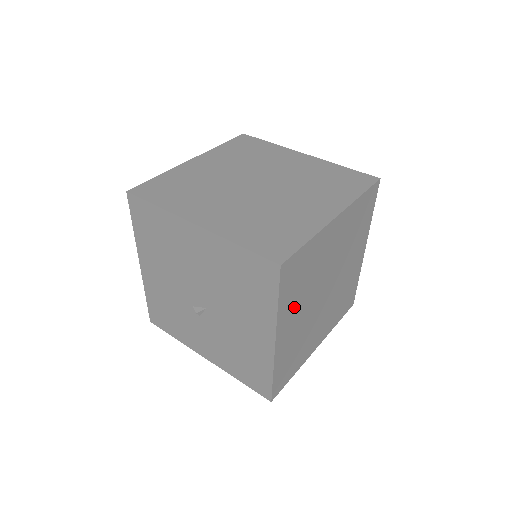
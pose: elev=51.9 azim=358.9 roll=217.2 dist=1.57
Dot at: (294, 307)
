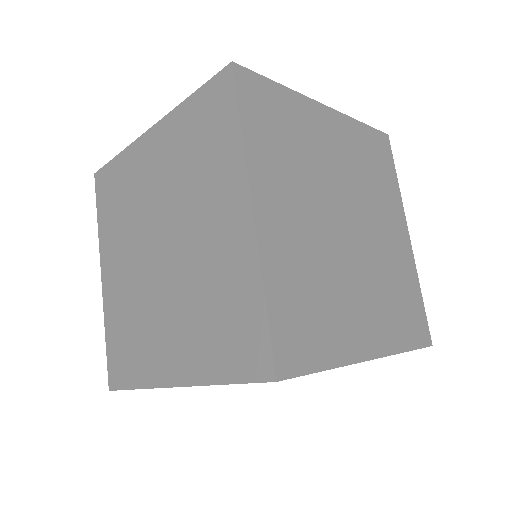
Dot at: occluded
